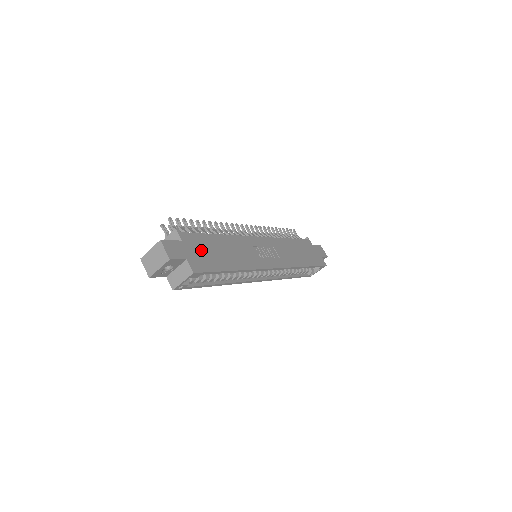
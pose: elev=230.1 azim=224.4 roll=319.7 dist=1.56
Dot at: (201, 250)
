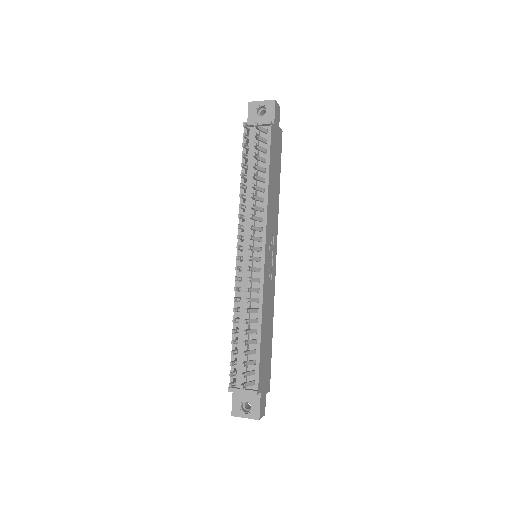
Dot at: (265, 370)
